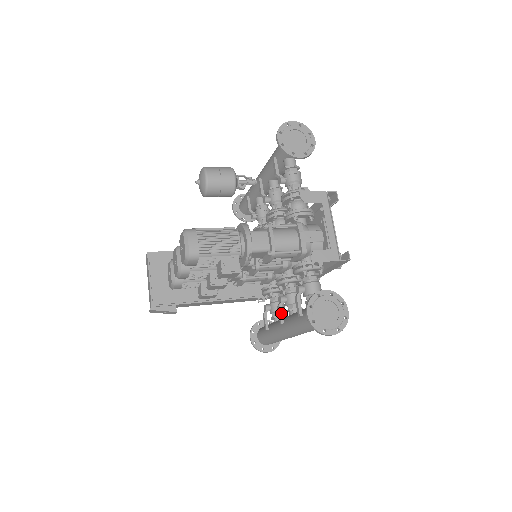
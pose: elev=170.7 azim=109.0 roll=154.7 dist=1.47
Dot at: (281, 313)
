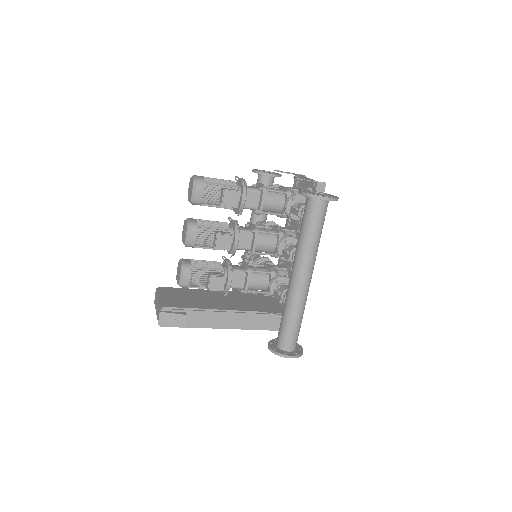
Dot at: (286, 254)
